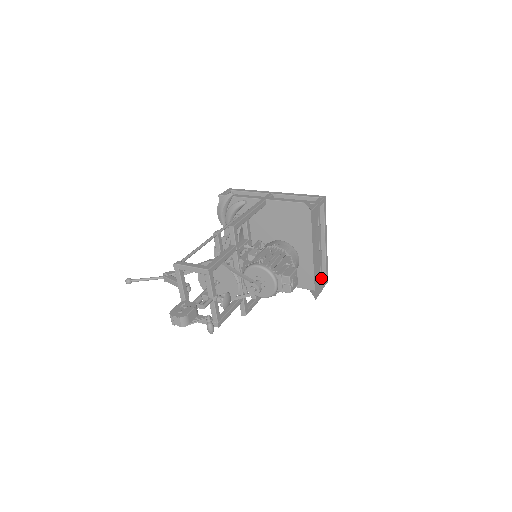
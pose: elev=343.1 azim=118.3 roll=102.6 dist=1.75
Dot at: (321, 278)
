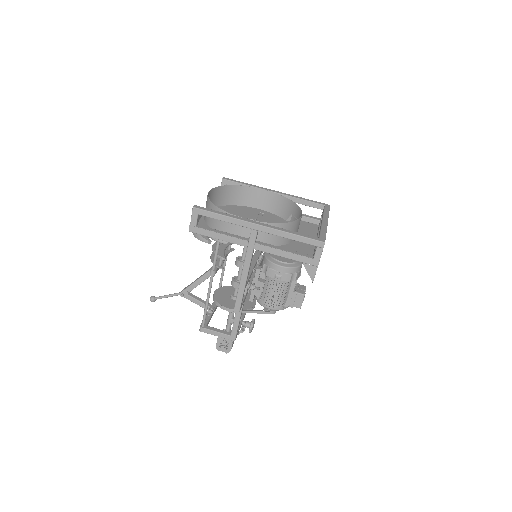
Dot at: occluded
